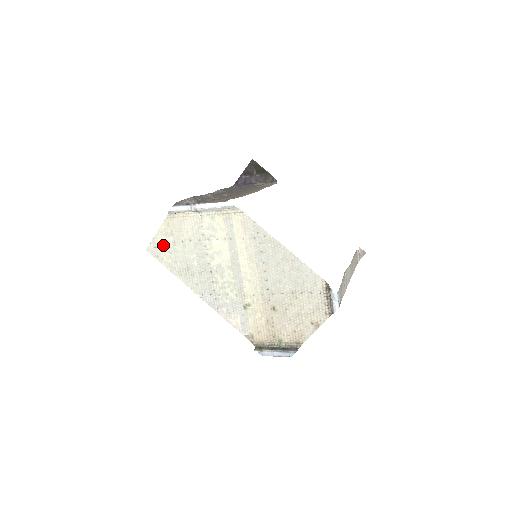
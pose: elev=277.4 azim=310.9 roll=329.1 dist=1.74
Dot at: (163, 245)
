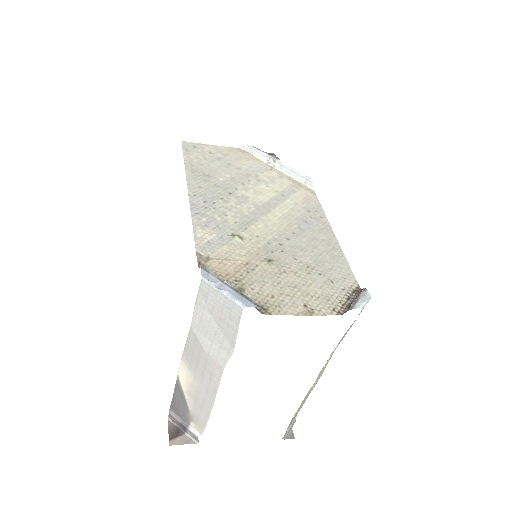
Dot at: (205, 152)
